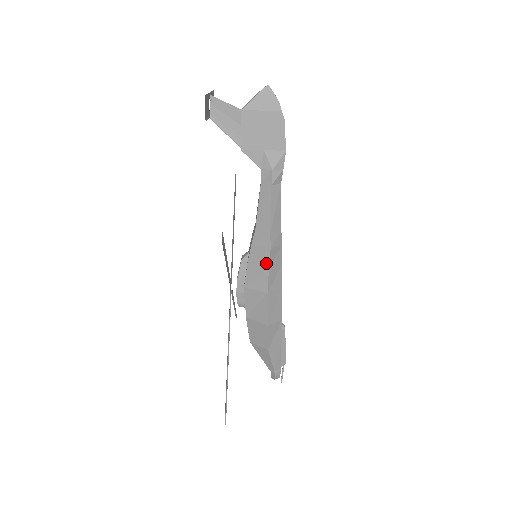
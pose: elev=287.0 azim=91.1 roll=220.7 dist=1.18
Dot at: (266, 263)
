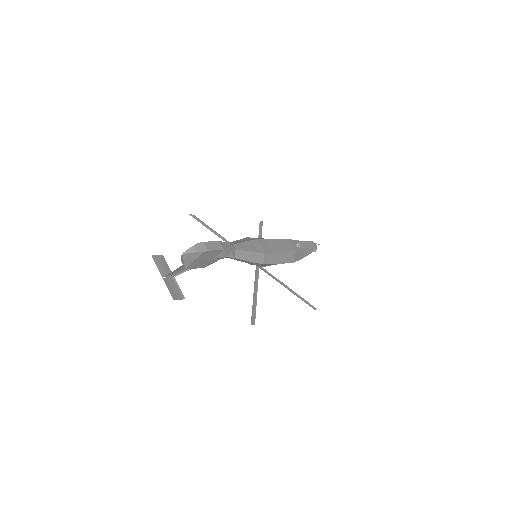
Dot at: occluded
